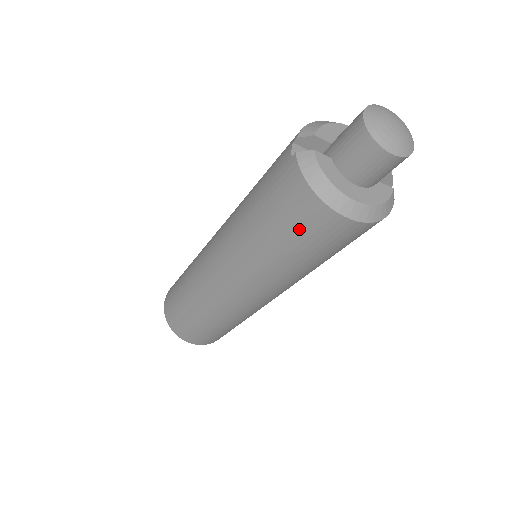
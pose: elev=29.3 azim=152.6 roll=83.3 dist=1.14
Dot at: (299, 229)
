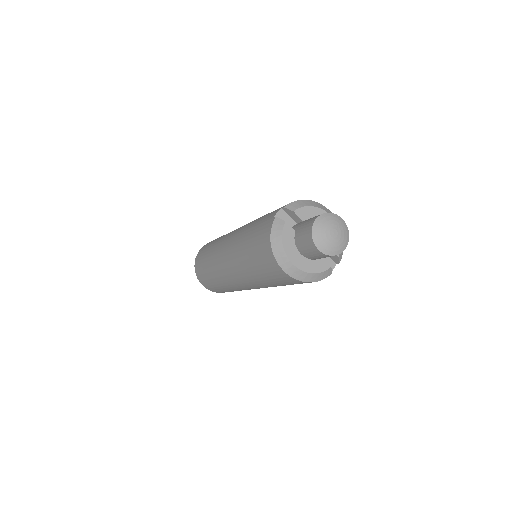
Dot at: (261, 261)
